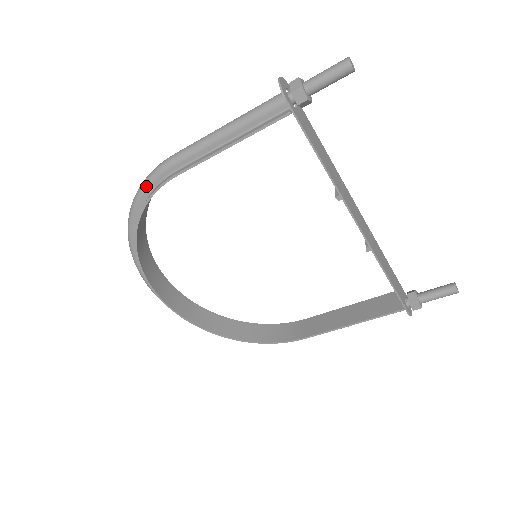
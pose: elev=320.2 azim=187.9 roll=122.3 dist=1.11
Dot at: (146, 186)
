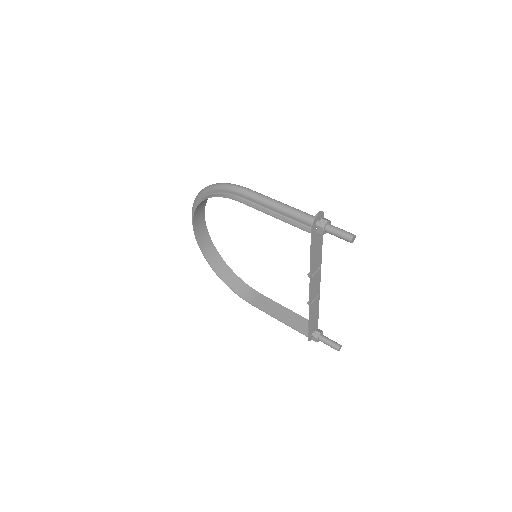
Dot at: (223, 189)
